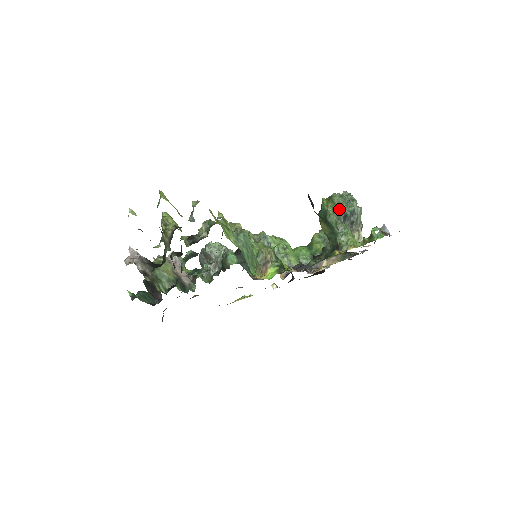
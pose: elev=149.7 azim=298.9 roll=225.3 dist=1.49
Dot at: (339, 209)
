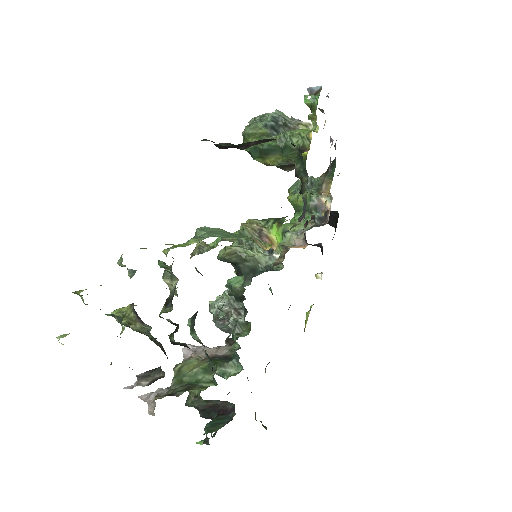
Dot at: (260, 131)
